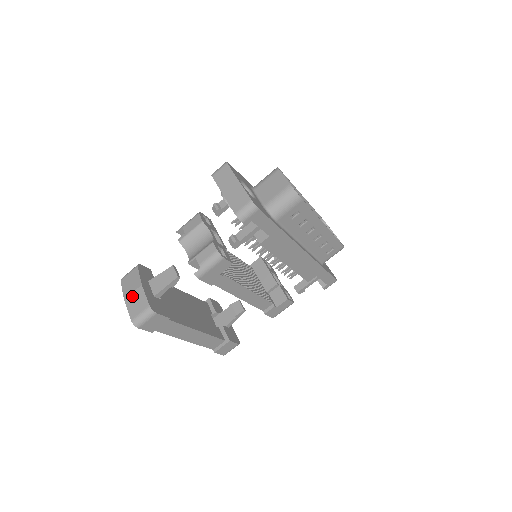
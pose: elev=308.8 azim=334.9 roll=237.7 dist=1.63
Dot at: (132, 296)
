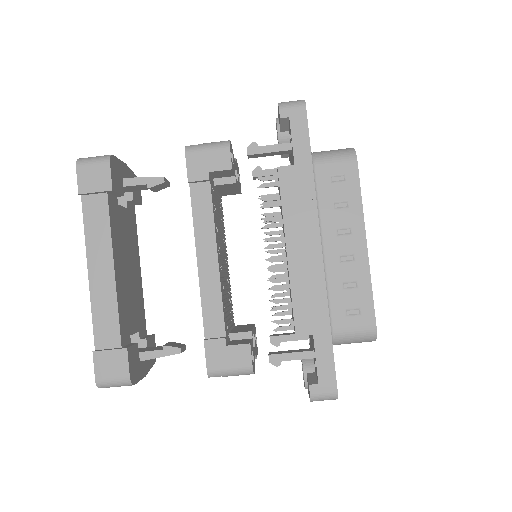
Dot at: occluded
